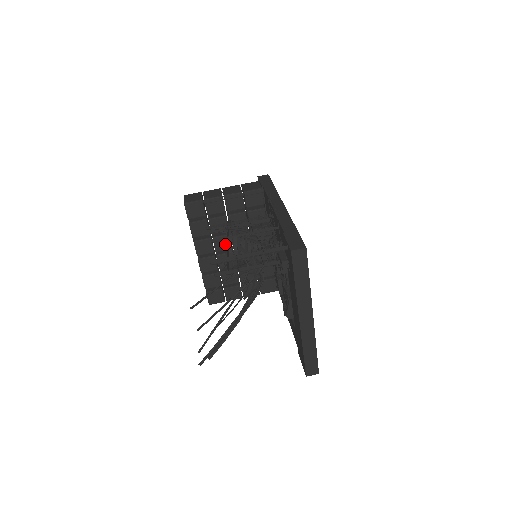
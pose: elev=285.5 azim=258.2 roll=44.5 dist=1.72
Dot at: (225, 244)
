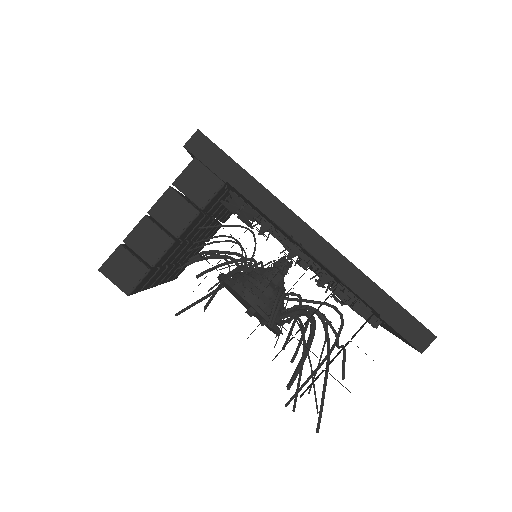
Dot at: (185, 251)
